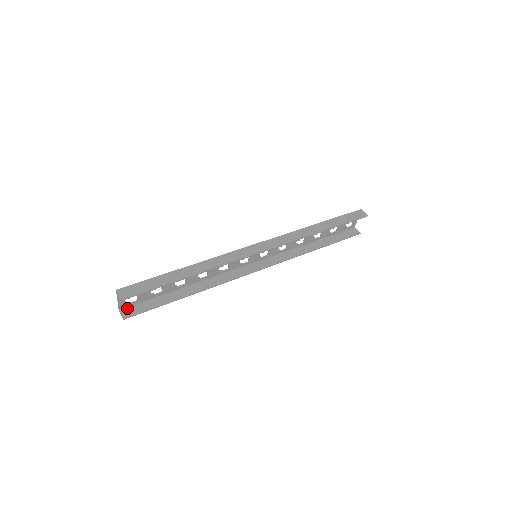
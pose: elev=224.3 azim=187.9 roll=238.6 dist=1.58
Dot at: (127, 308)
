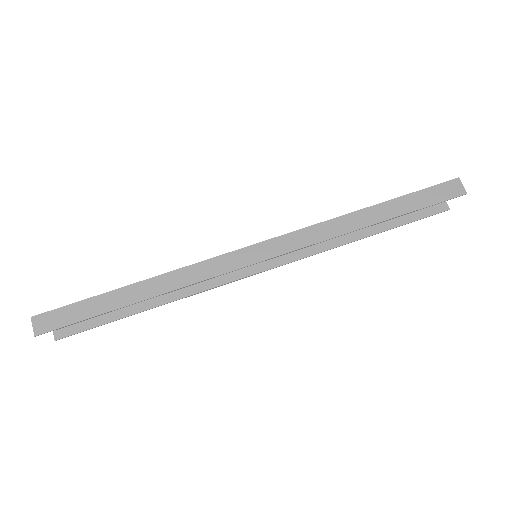
Dot at: occluded
